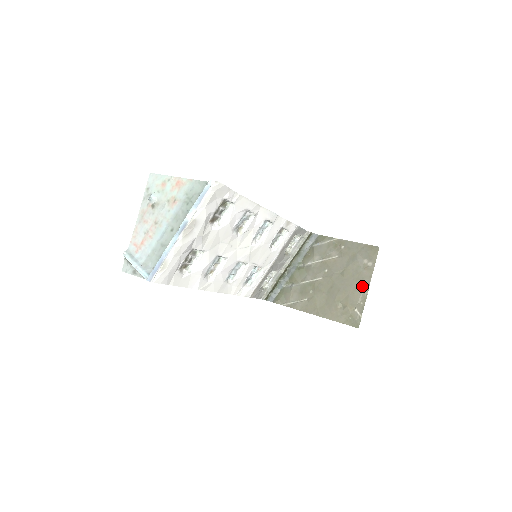
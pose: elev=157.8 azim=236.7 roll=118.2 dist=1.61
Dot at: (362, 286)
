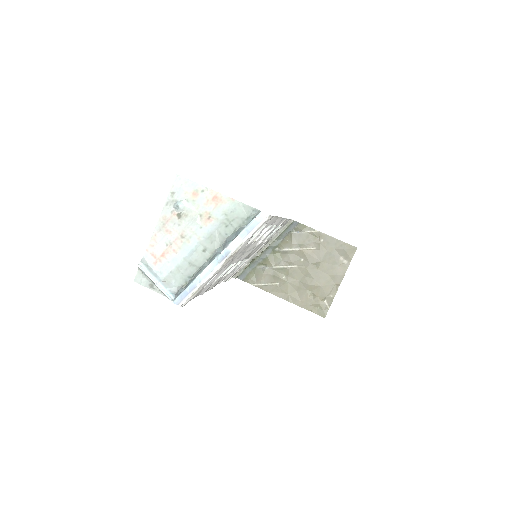
Dot at: (335, 281)
